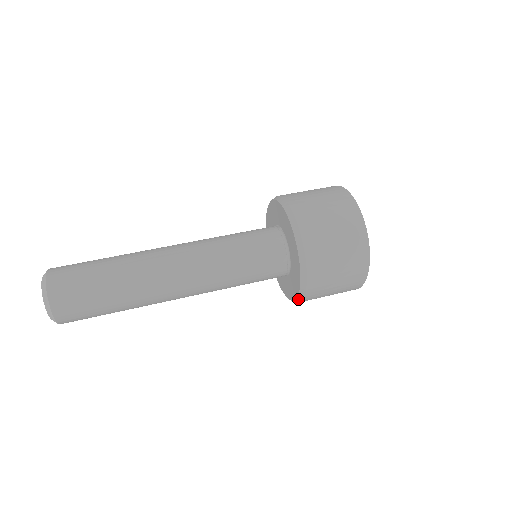
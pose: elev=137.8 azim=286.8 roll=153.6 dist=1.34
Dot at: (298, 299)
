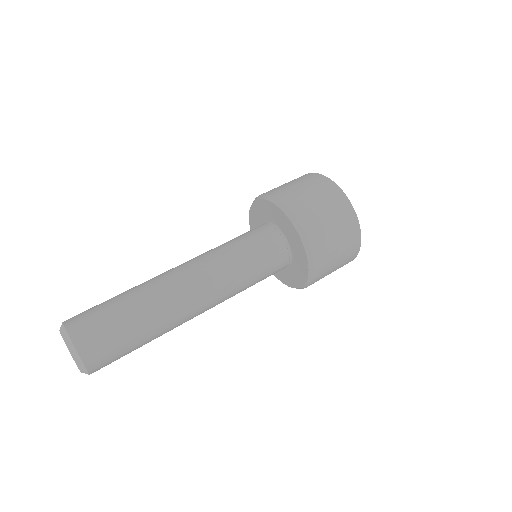
Dot at: (287, 285)
